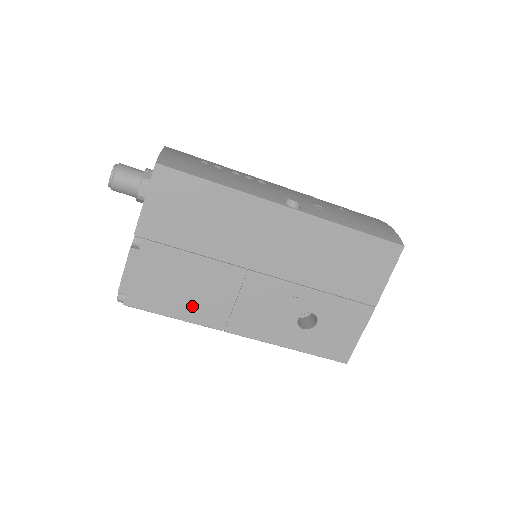
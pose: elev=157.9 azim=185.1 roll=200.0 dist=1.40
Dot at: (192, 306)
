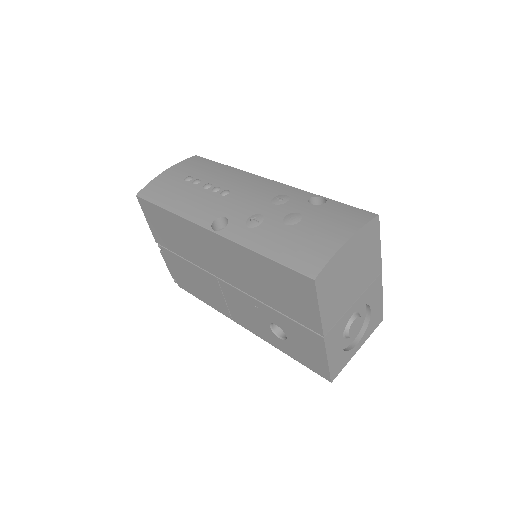
Dot at: (207, 296)
